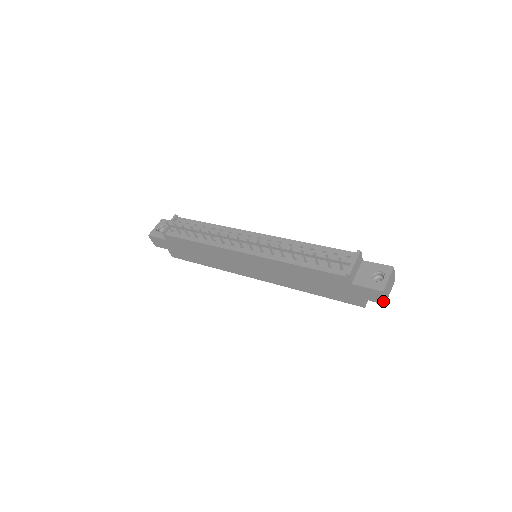
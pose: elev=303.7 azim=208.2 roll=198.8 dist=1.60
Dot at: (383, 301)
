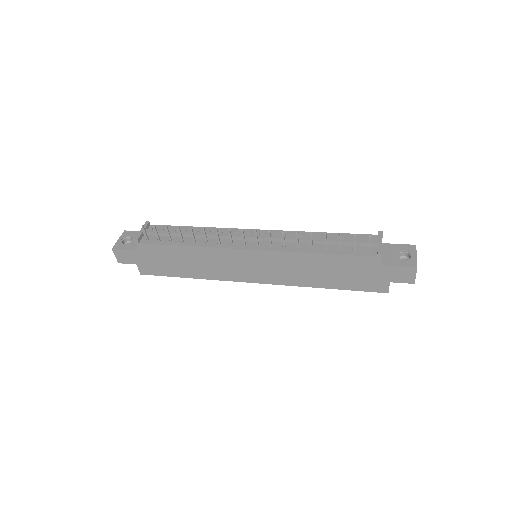
Dot at: (413, 280)
